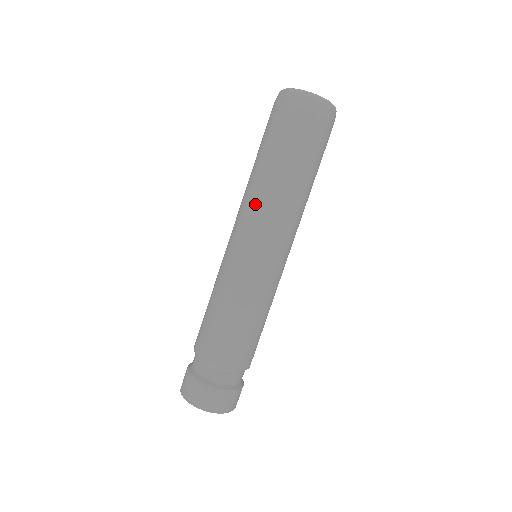
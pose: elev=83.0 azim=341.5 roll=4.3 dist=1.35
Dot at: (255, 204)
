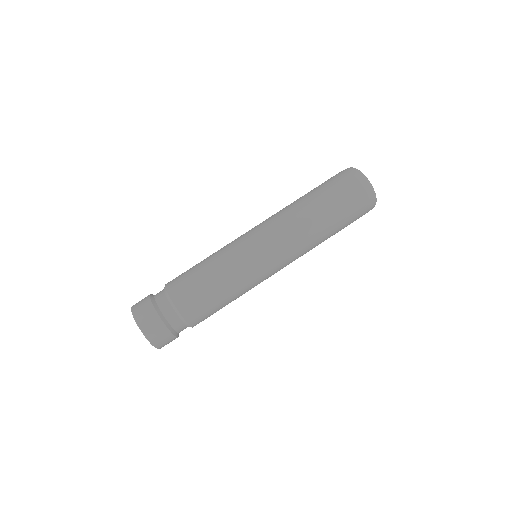
Dot at: (279, 214)
